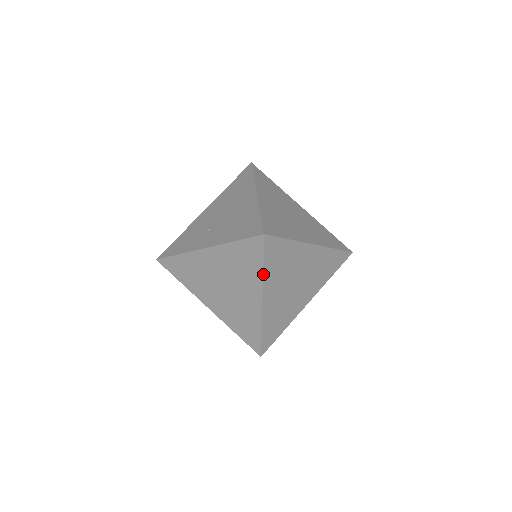
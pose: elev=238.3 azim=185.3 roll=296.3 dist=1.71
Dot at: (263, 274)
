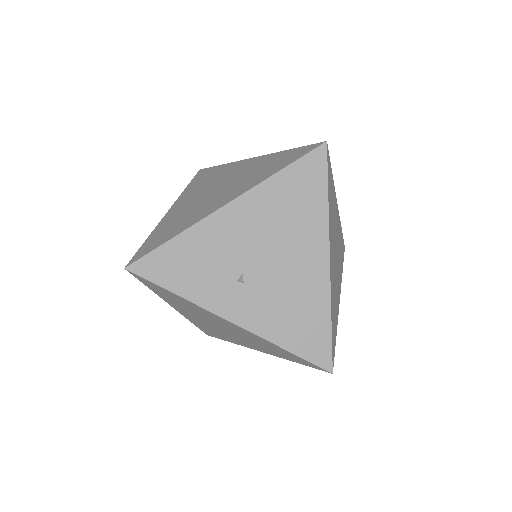
Dot at: (288, 359)
